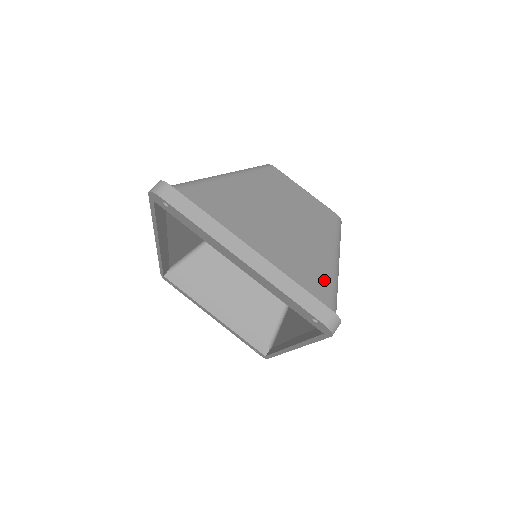
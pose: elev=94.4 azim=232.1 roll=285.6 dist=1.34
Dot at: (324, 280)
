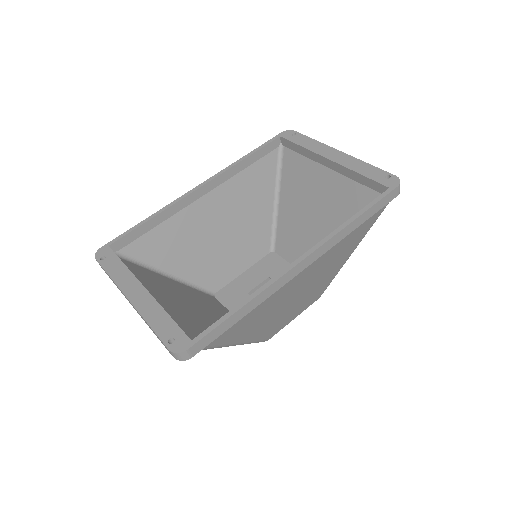
Dot at: occluded
